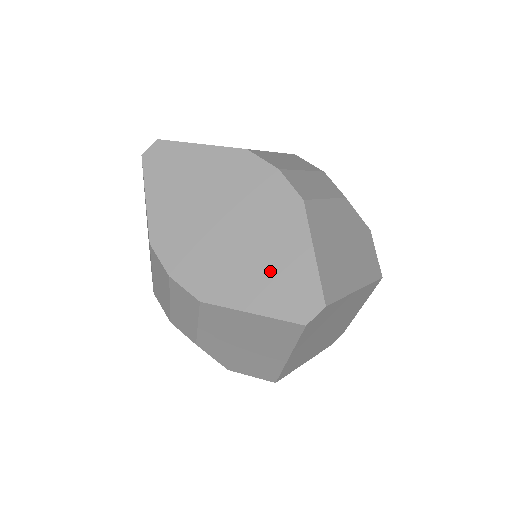
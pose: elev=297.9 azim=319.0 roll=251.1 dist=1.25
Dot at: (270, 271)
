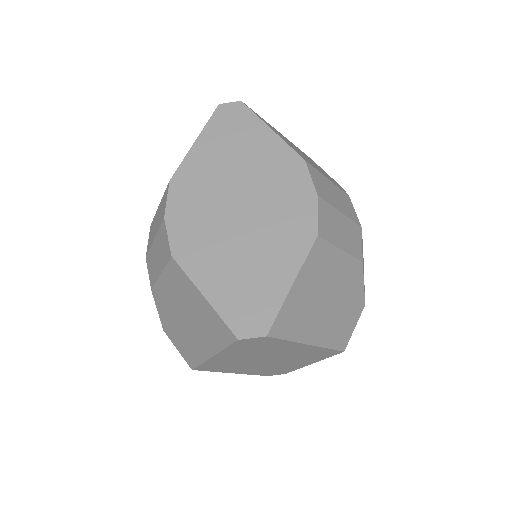
Dot at: (245, 273)
